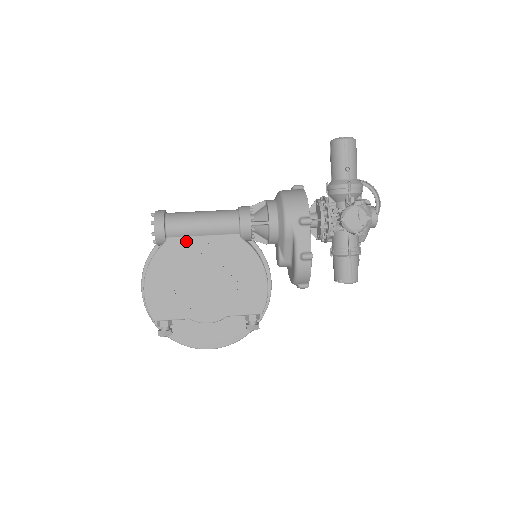
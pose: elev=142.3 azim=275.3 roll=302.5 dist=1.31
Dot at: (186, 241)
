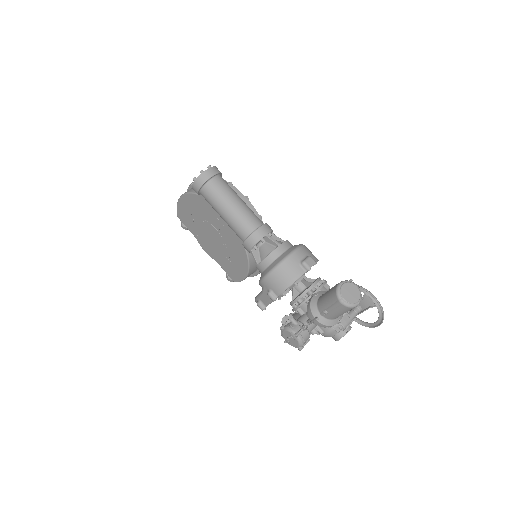
Dot at: (211, 209)
